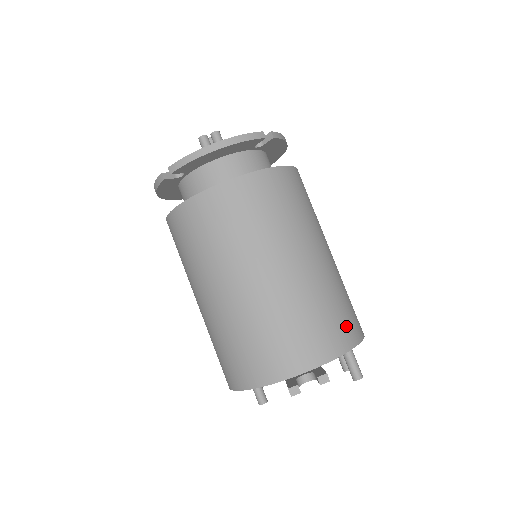
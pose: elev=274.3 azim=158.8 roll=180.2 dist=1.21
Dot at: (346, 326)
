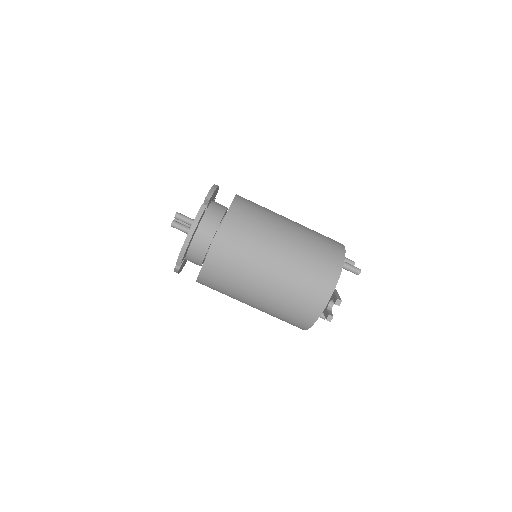
Dot at: (330, 259)
